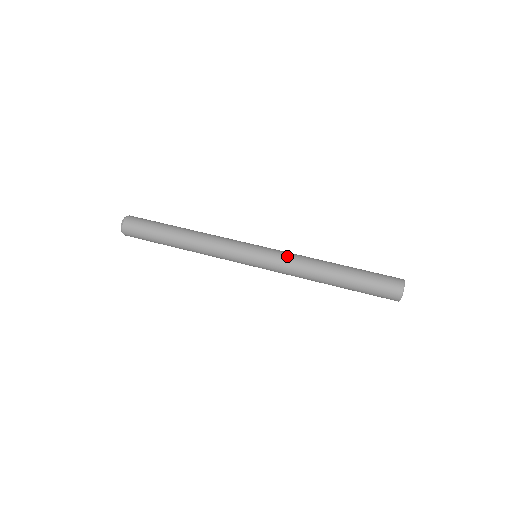
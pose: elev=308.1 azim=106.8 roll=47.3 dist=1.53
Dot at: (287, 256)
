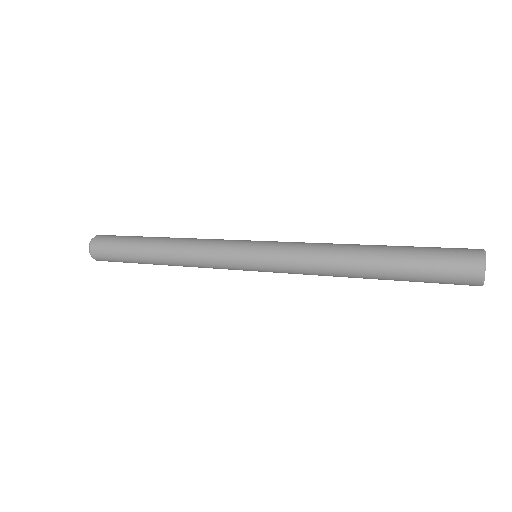
Dot at: occluded
